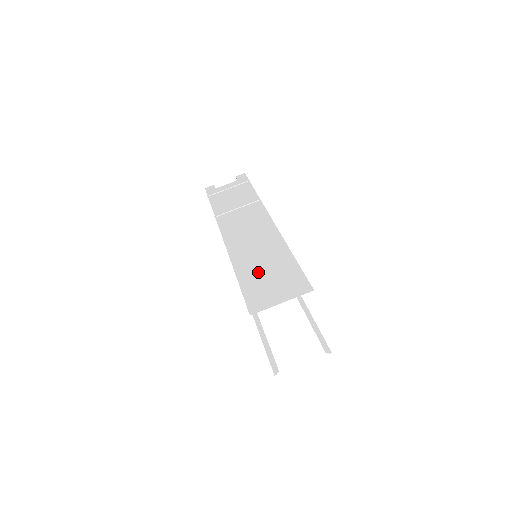
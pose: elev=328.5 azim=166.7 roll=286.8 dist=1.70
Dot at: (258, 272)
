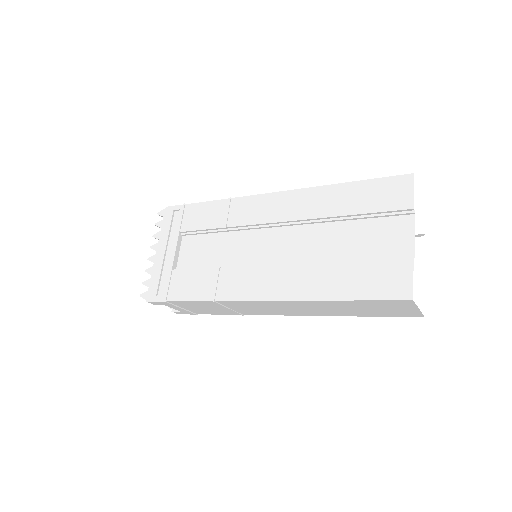
Dot at: occluded
